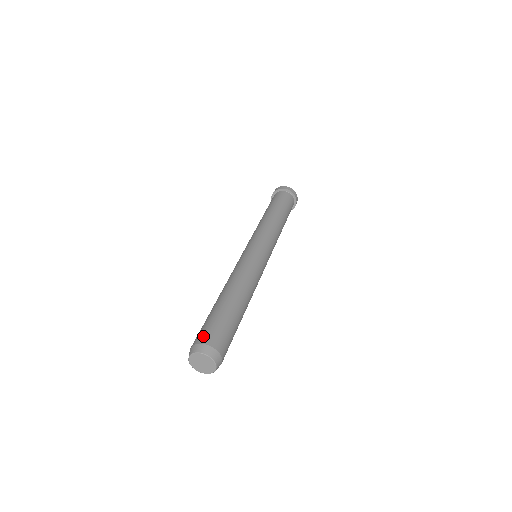
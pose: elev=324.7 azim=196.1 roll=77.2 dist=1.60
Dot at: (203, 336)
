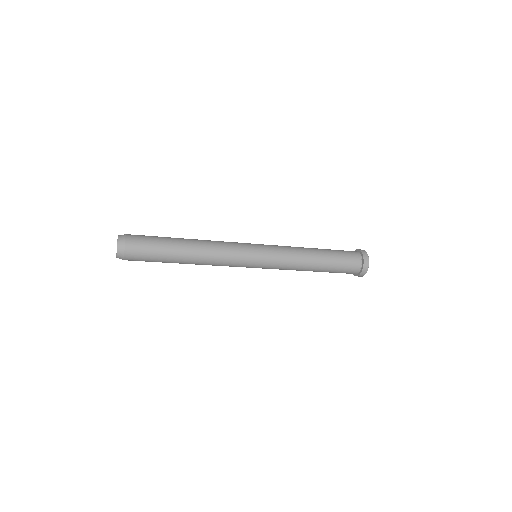
Dot at: occluded
